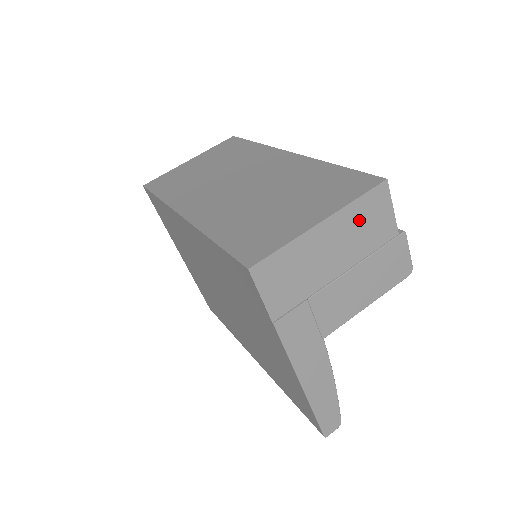
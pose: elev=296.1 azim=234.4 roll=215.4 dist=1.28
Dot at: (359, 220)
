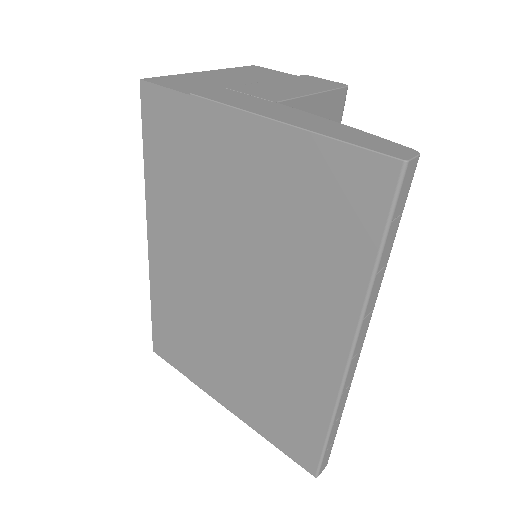
Dot at: (245, 73)
